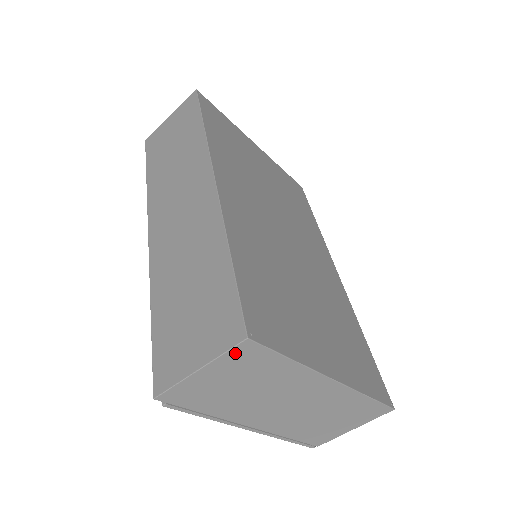
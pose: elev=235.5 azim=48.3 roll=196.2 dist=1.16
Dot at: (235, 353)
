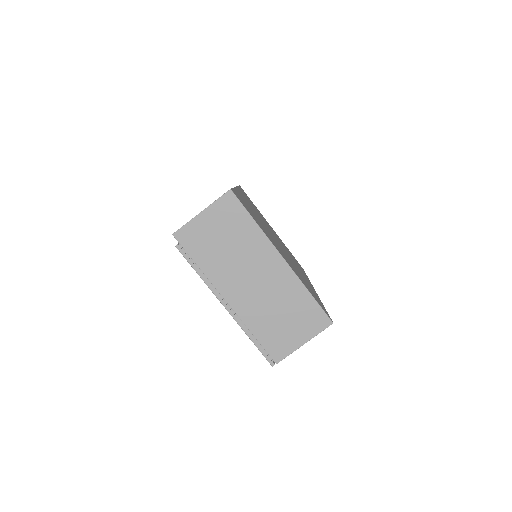
Dot at: (223, 201)
